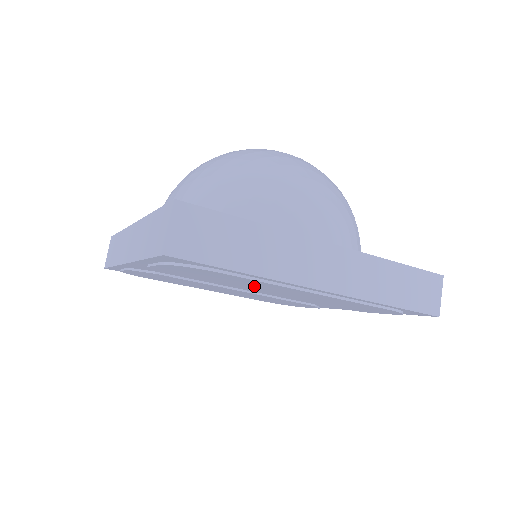
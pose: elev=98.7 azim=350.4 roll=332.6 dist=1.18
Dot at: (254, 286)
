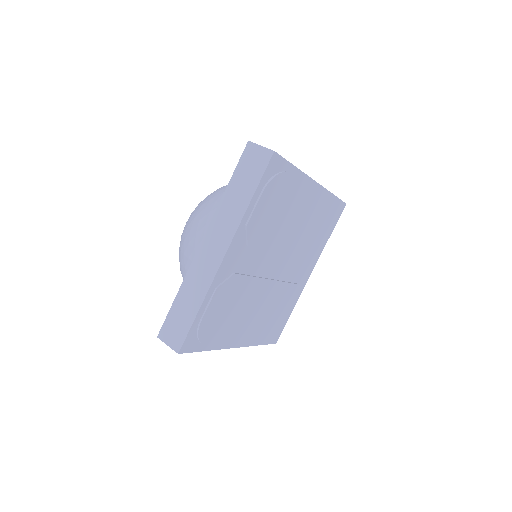
Dot at: (289, 218)
